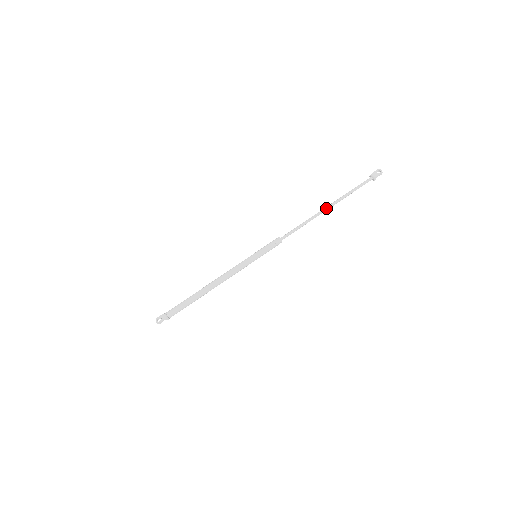
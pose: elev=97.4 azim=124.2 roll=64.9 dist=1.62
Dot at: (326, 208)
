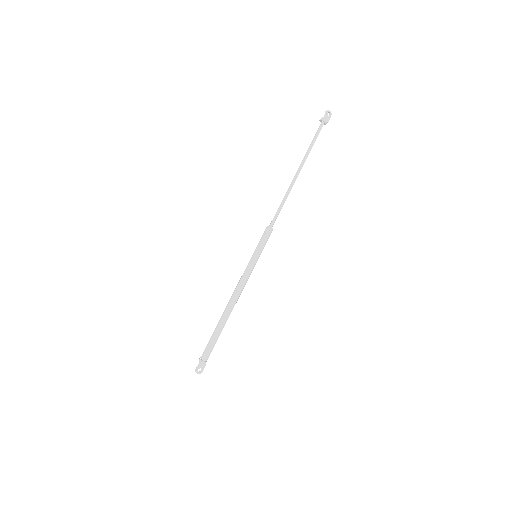
Dot at: occluded
